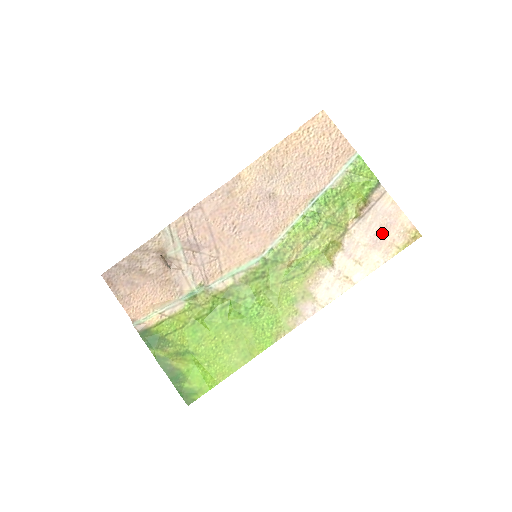
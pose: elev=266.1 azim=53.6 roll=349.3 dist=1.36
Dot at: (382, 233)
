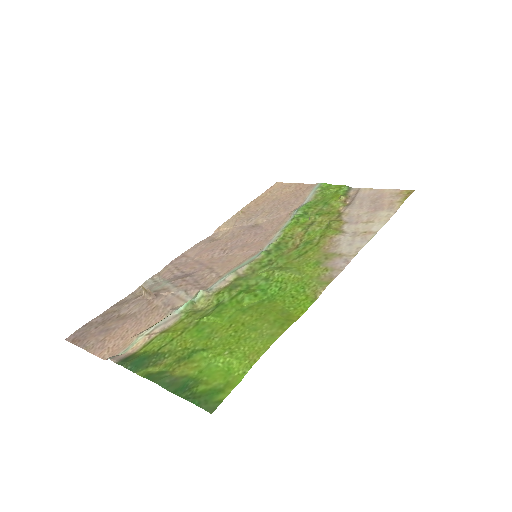
Dot at: (376, 203)
